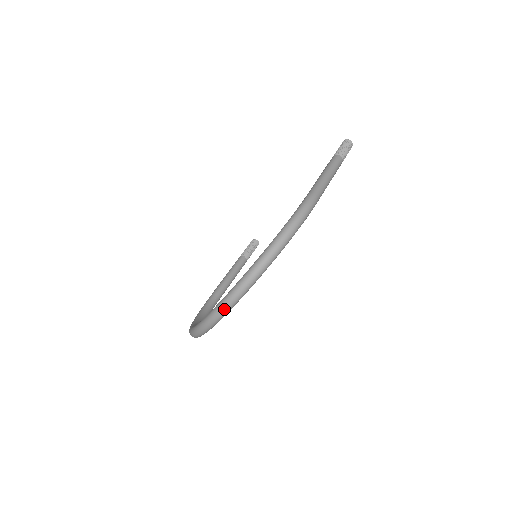
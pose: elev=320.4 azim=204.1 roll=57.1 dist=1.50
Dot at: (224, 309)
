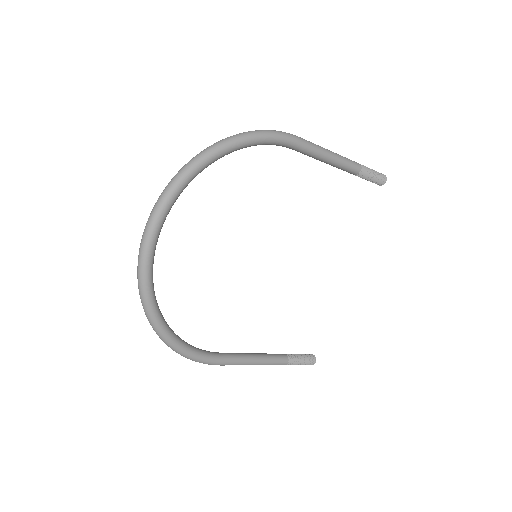
Dot at: (160, 198)
